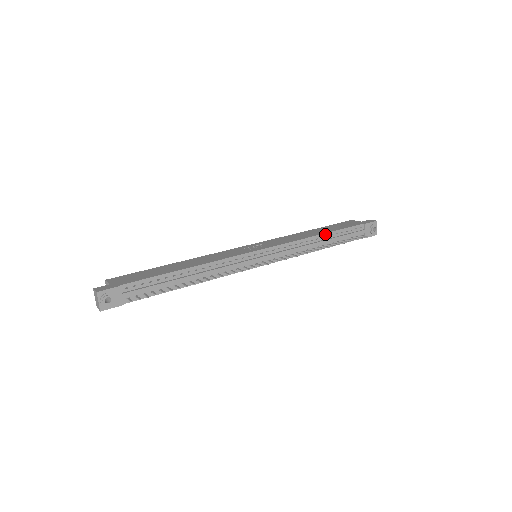
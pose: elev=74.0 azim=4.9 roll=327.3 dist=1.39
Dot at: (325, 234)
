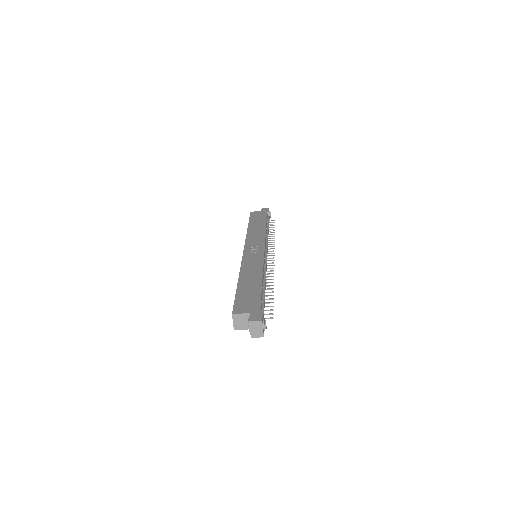
Dot at: (266, 226)
